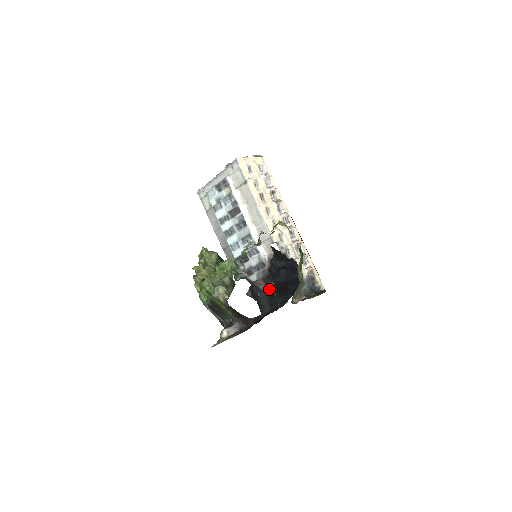
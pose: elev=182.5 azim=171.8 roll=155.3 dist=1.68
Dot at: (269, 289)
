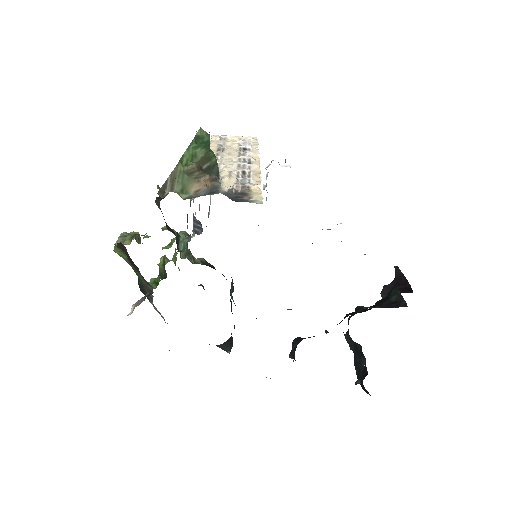
Dot at: occluded
